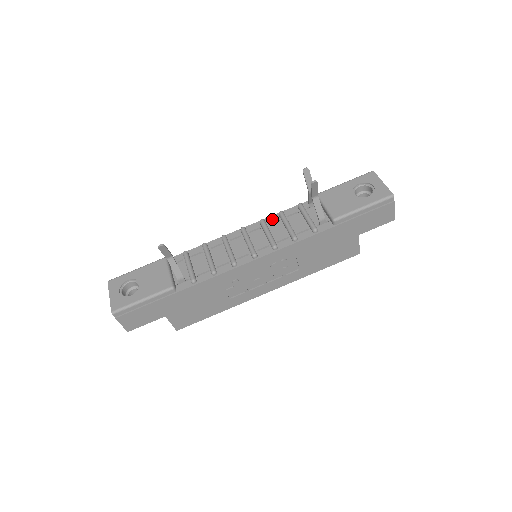
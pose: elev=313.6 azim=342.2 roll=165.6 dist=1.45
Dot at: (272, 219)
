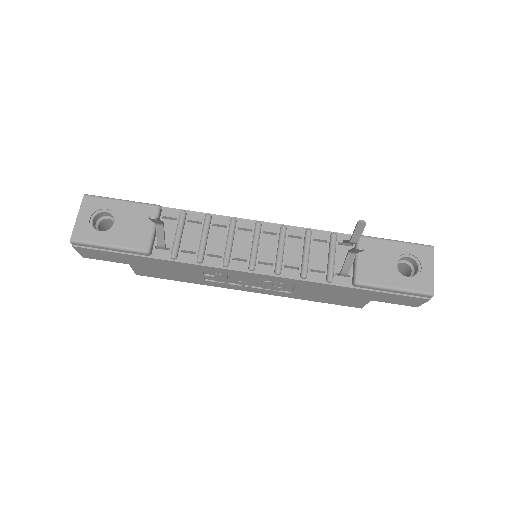
Dot at: (295, 231)
